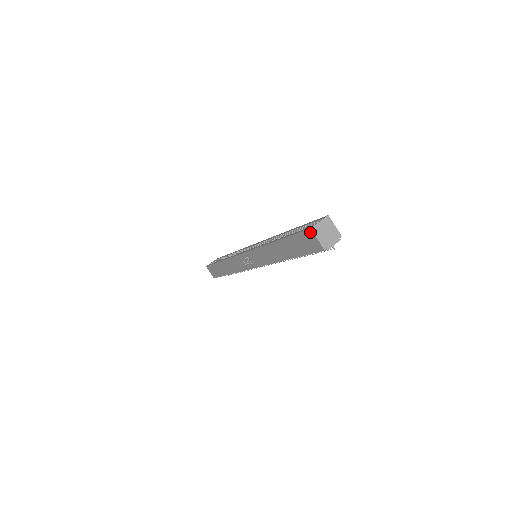
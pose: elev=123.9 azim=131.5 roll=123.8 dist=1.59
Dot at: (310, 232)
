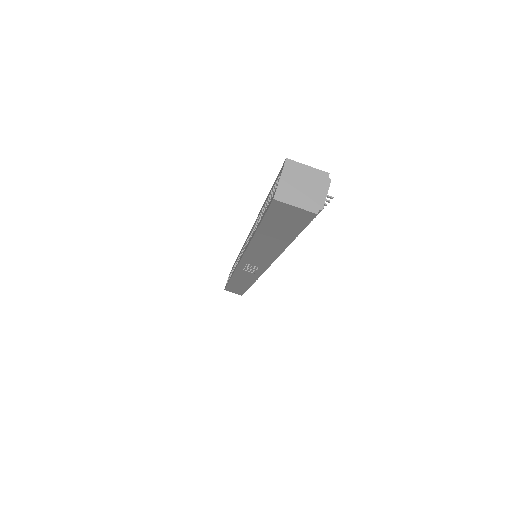
Dot at: (277, 204)
